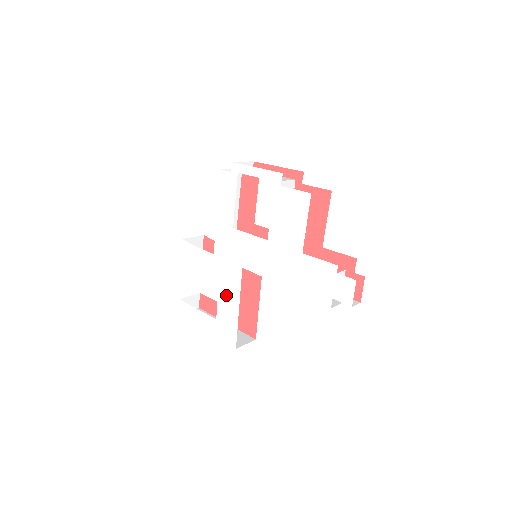
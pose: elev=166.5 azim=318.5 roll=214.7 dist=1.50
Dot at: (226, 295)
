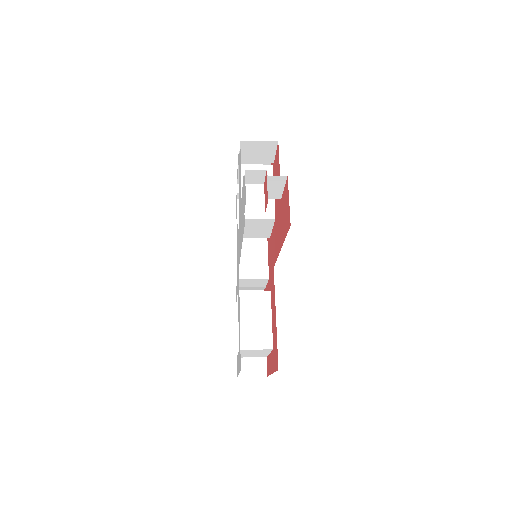
Dot at: occluded
